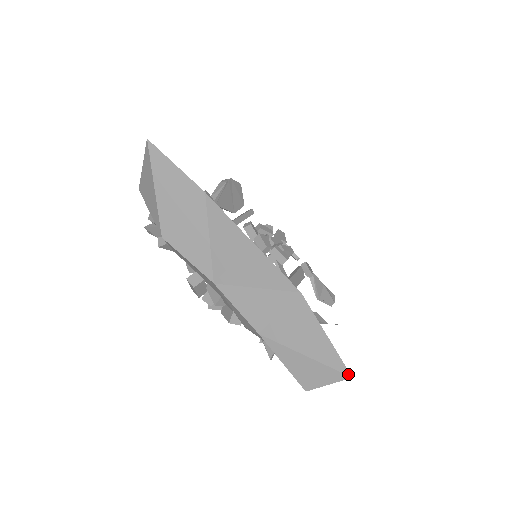
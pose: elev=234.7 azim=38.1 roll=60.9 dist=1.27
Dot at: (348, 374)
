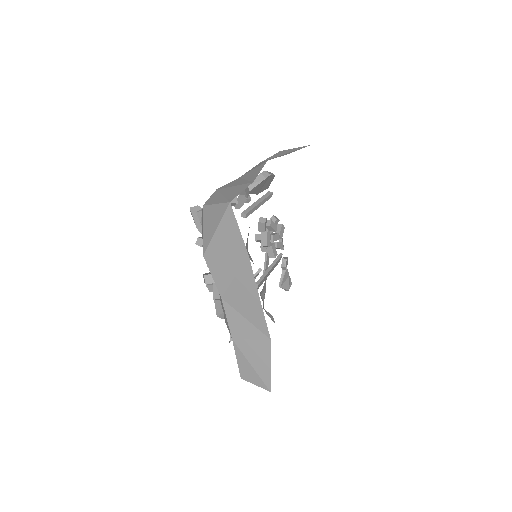
Dot at: (270, 389)
